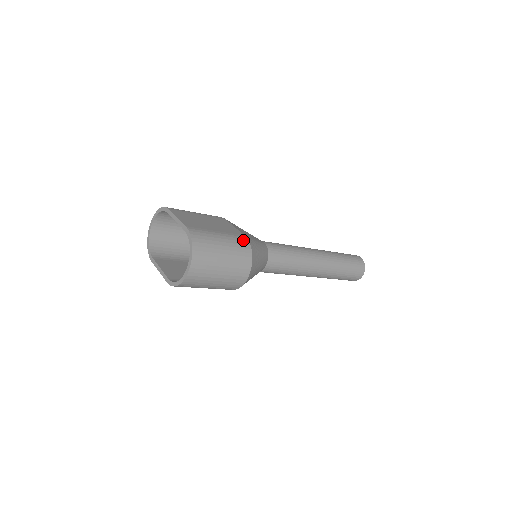
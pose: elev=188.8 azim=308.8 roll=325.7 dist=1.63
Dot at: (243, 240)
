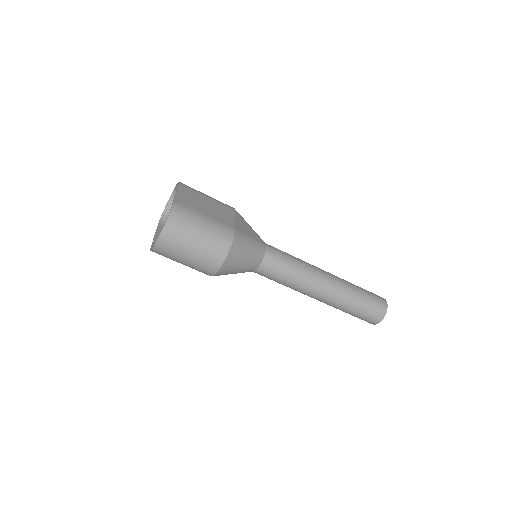
Dot at: (228, 231)
